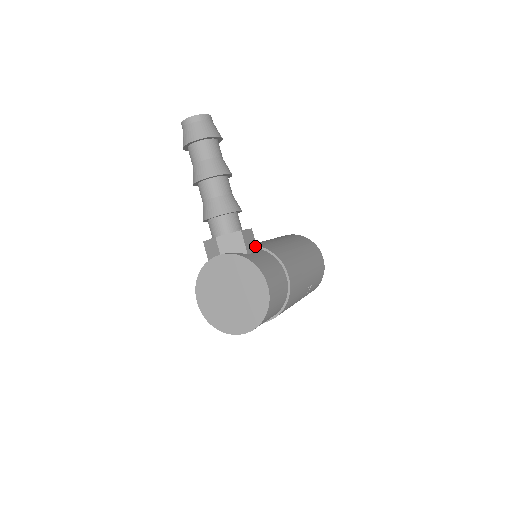
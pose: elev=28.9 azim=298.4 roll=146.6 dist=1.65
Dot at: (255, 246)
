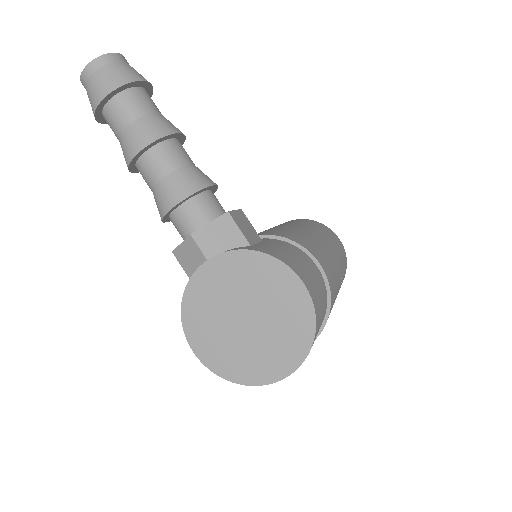
Dot at: (255, 234)
